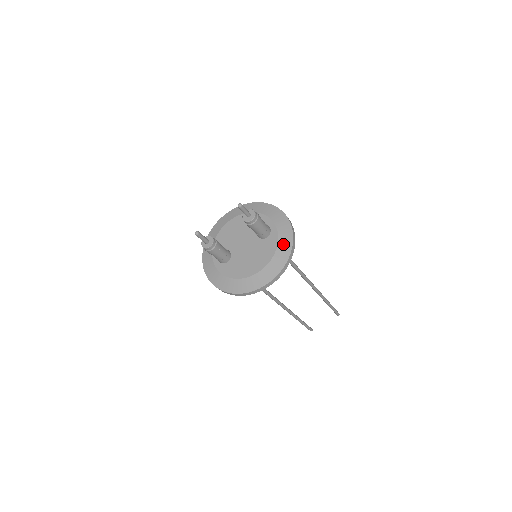
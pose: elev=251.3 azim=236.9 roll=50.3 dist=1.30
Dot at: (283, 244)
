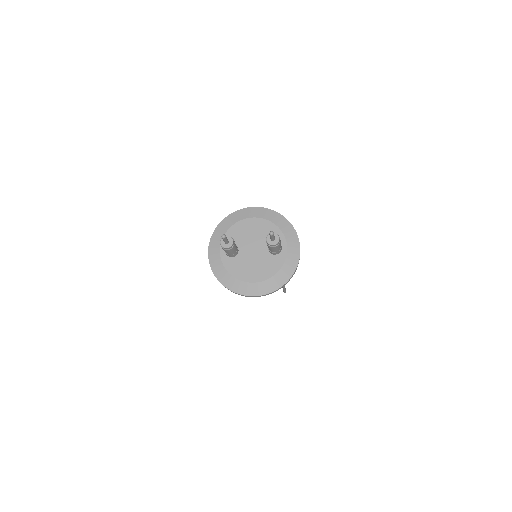
Dot at: (287, 269)
